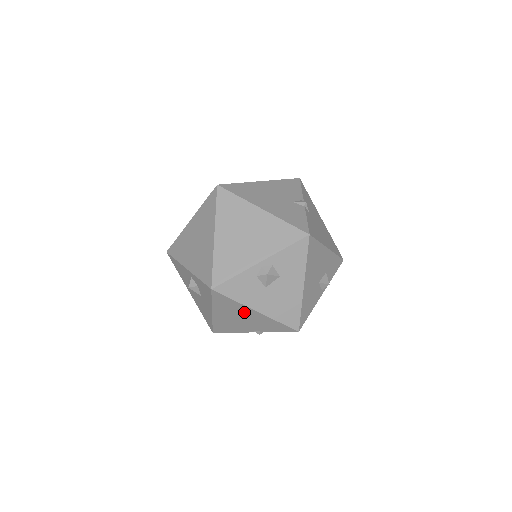
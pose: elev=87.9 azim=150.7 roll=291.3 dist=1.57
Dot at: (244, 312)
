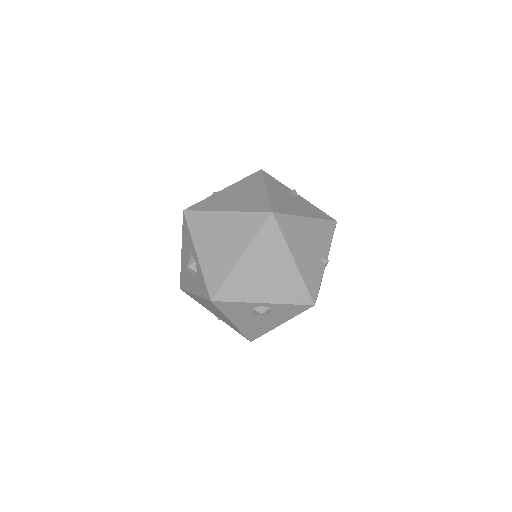
Dot at: (221, 315)
